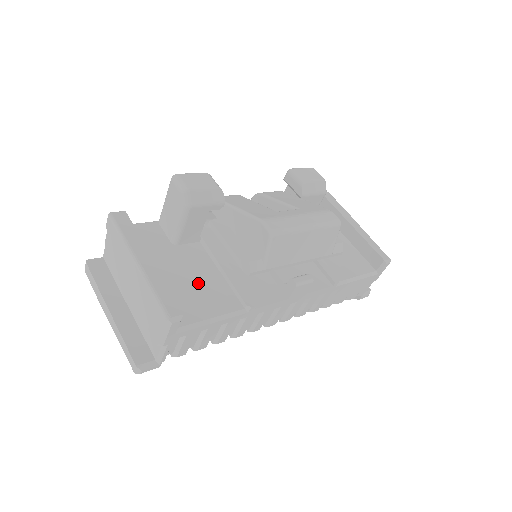
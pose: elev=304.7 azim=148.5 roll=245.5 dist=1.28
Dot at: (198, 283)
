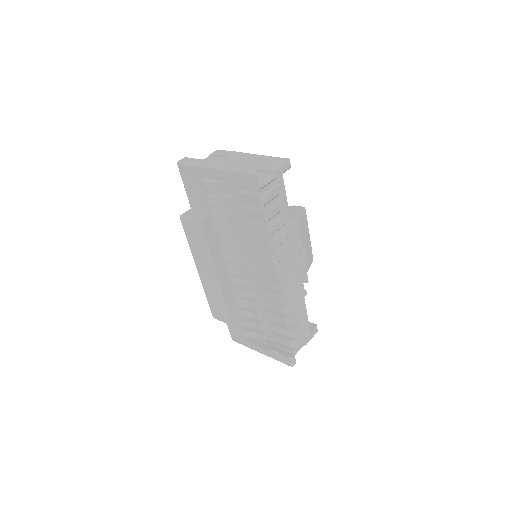
Dot at: occluded
